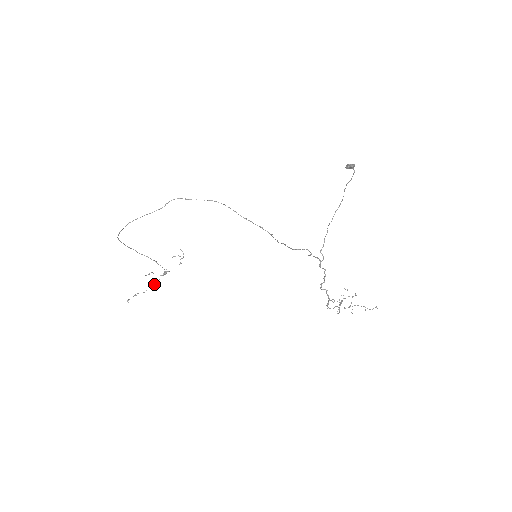
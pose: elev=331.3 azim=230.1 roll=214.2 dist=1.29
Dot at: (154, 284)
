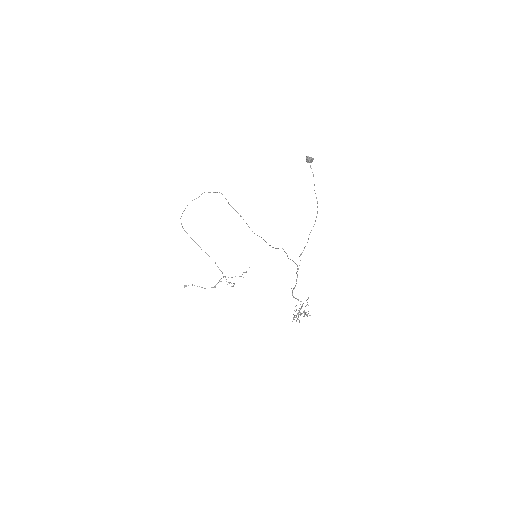
Dot at: (215, 285)
